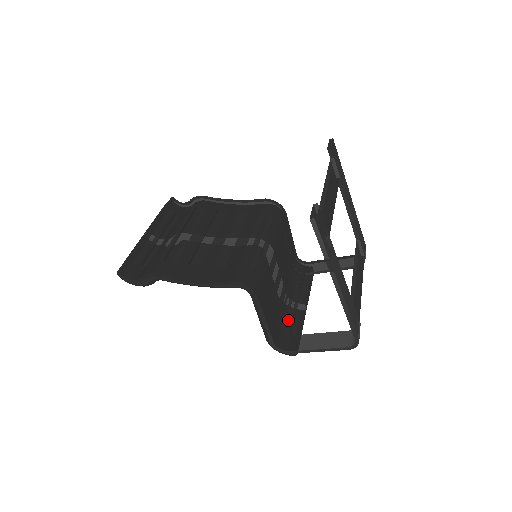
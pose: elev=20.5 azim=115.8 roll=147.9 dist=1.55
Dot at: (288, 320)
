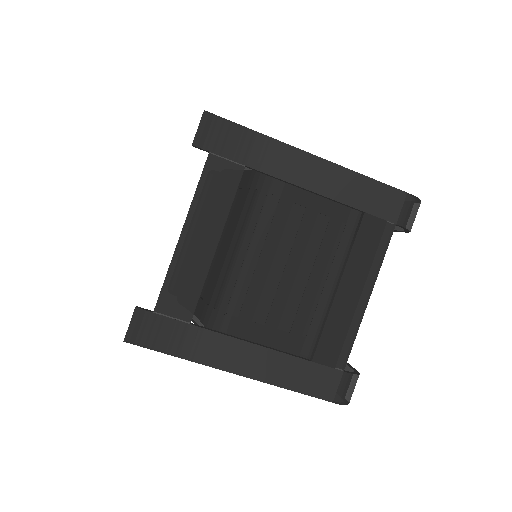
Dot at: occluded
